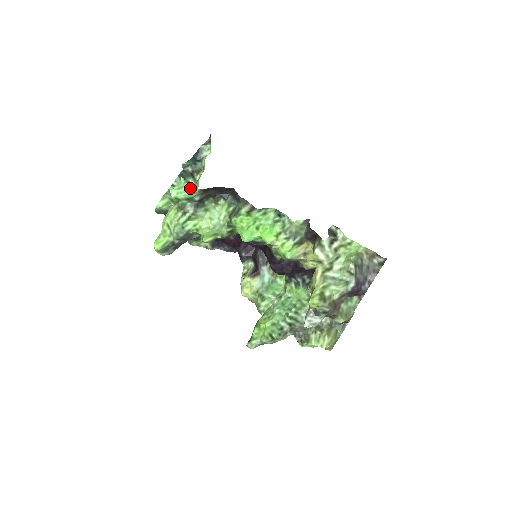
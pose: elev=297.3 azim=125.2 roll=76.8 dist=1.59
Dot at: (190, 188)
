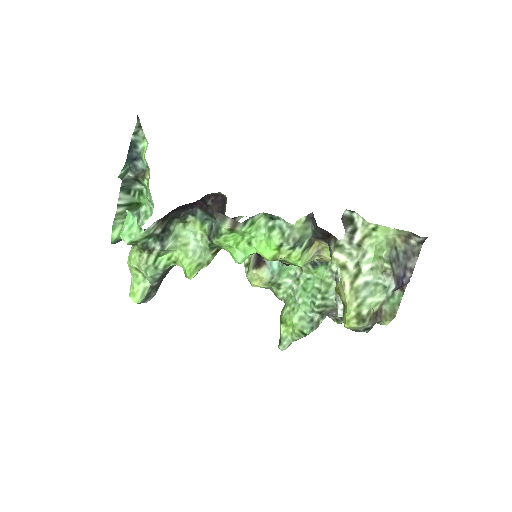
Dot at: (141, 196)
